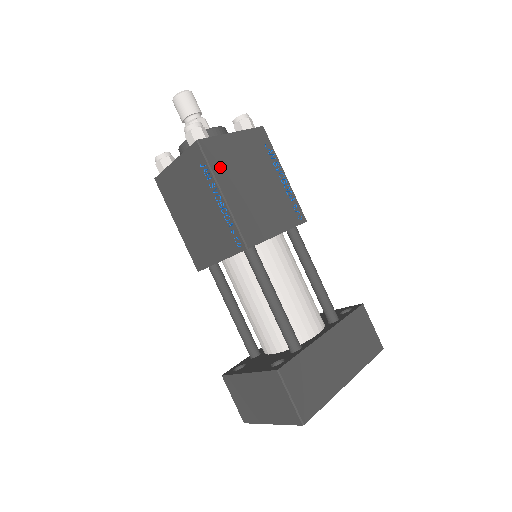
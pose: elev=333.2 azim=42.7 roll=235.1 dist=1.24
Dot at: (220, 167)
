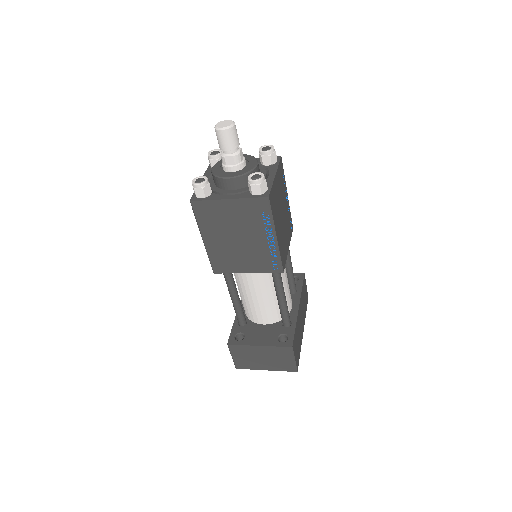
Dot at: (275, 214)
